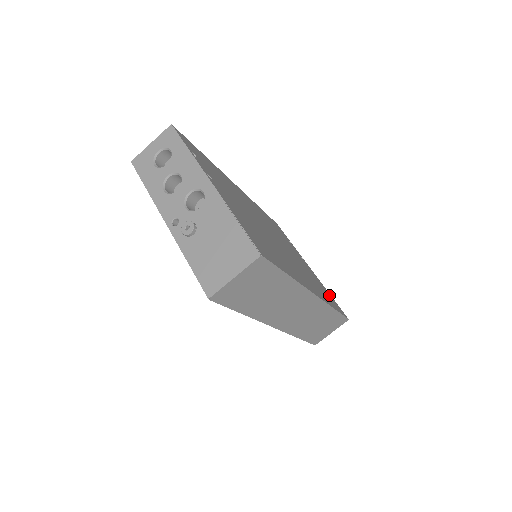
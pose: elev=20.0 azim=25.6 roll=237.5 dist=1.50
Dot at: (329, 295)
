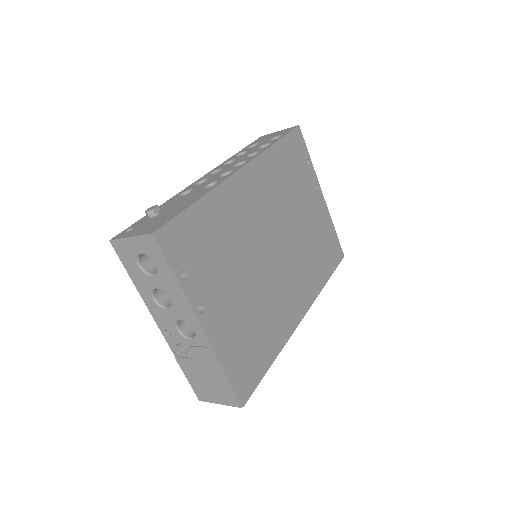
Dot at: (332, 239)
